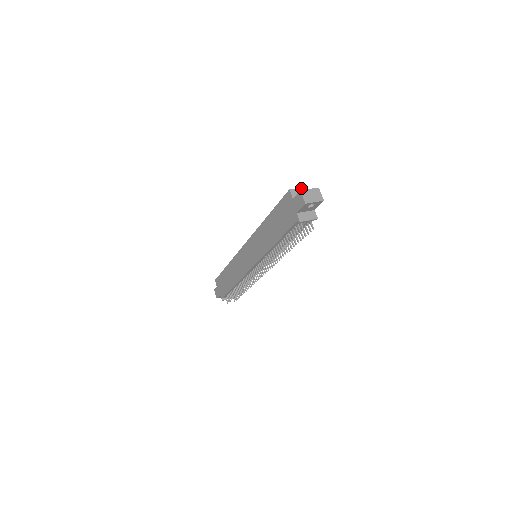
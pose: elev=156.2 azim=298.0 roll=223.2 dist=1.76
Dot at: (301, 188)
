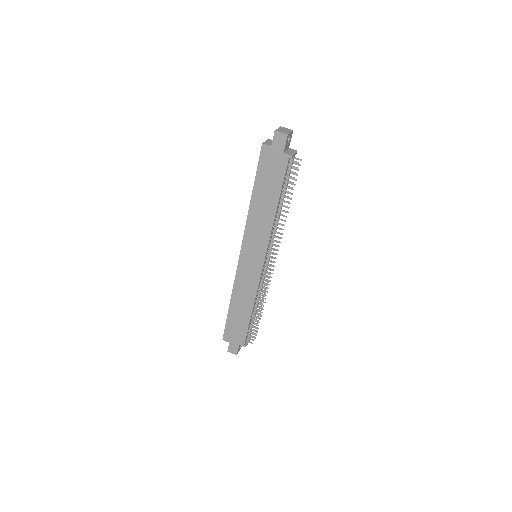
Dot at: (266, 140)
